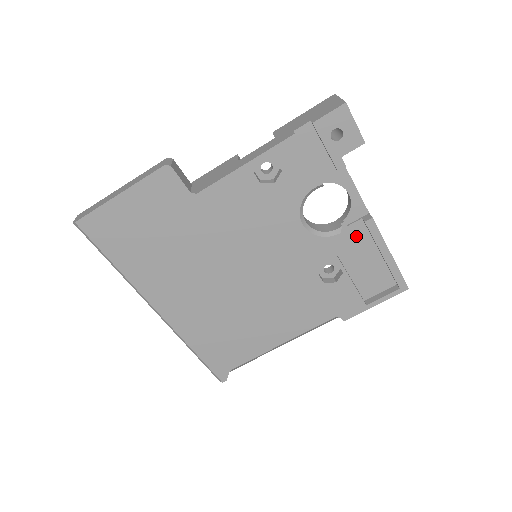
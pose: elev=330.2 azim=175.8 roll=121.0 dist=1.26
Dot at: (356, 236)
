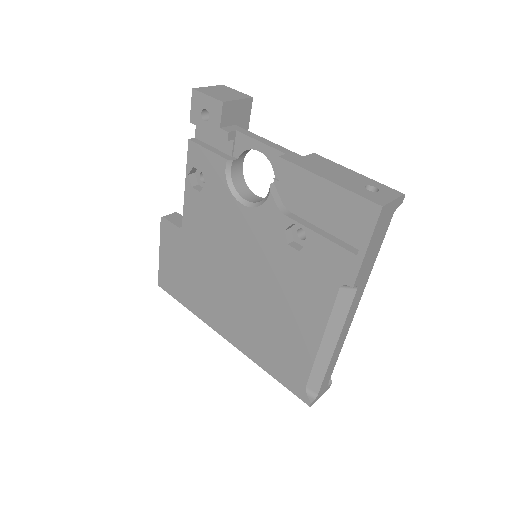
Dot at: (294, 184)
